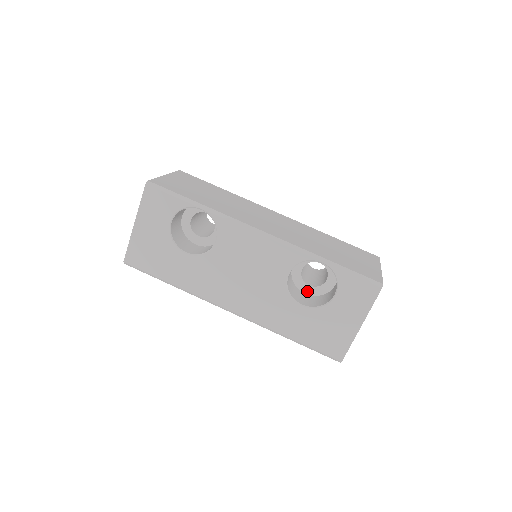
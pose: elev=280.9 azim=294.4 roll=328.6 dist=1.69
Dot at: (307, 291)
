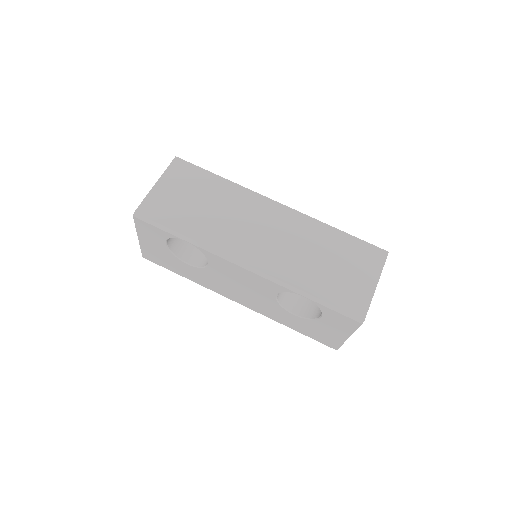
Dot at: occluded
